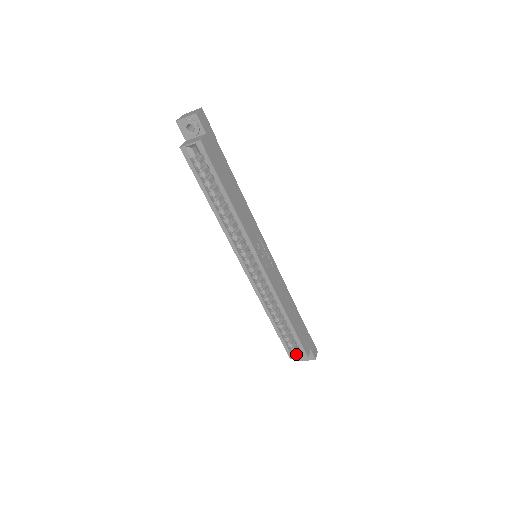
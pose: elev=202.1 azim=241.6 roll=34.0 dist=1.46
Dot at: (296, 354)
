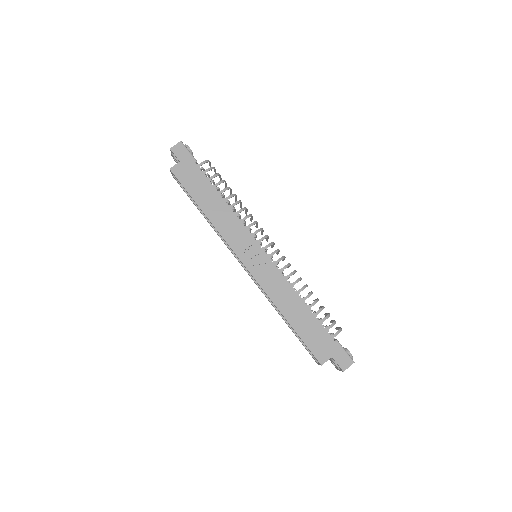
Dot at: occluded
